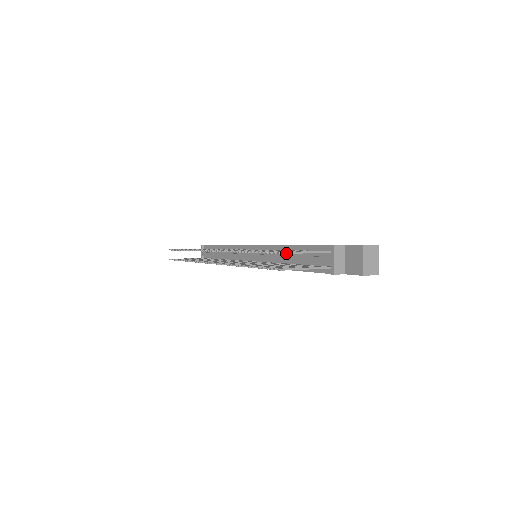
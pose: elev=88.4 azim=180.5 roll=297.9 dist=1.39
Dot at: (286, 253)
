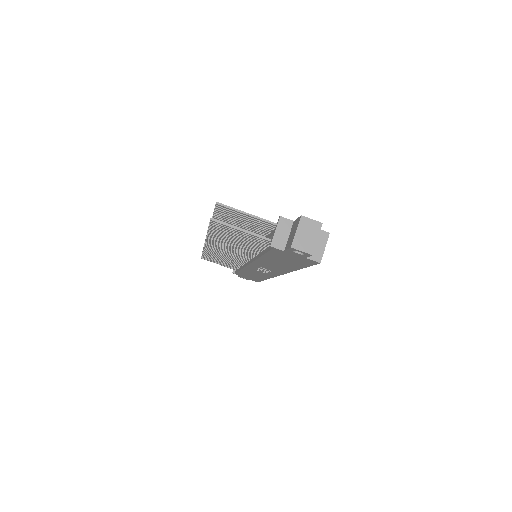
Dot at: (224, 206)
